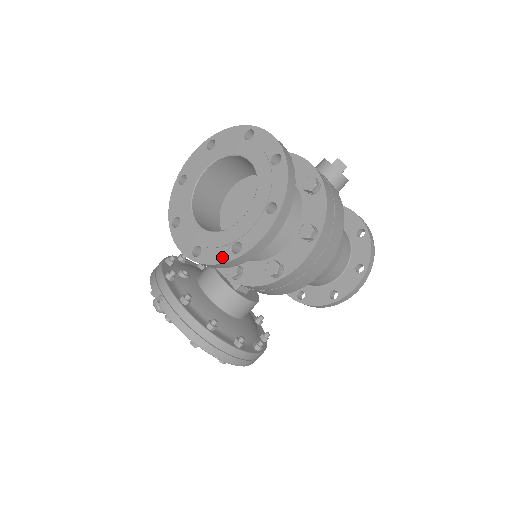
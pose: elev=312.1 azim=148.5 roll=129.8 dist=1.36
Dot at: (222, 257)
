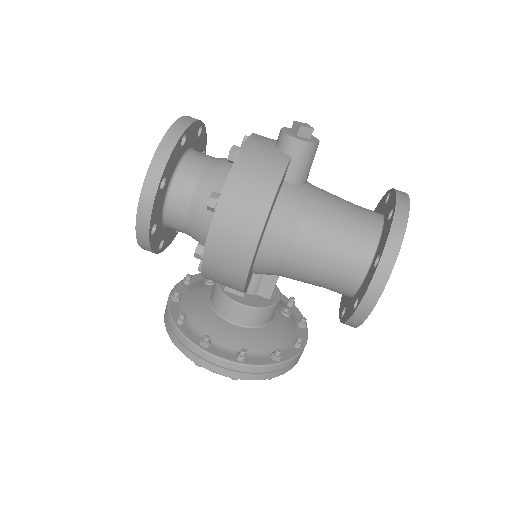
Dot at: occluded
